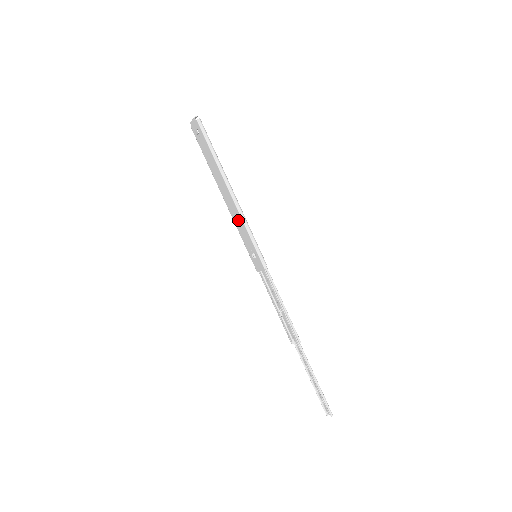
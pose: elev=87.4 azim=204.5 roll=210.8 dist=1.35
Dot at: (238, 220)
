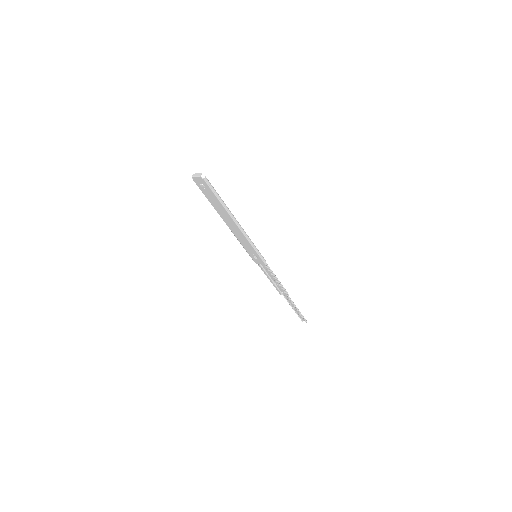
Dot at: (242, 239)
